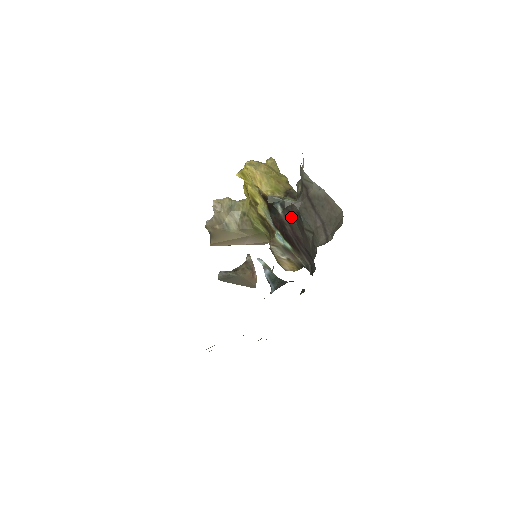
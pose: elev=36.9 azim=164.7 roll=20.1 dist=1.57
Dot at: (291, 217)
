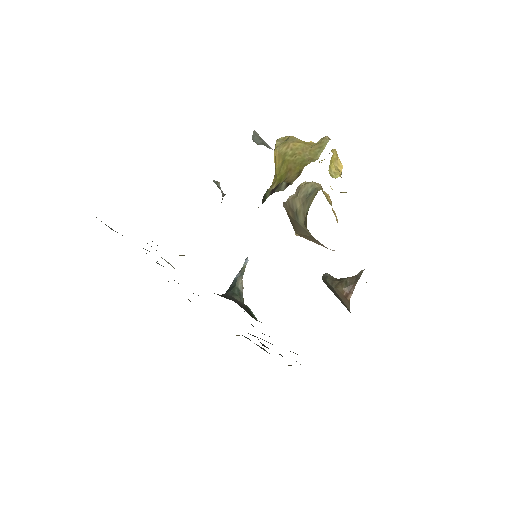
Dot at: occluded
